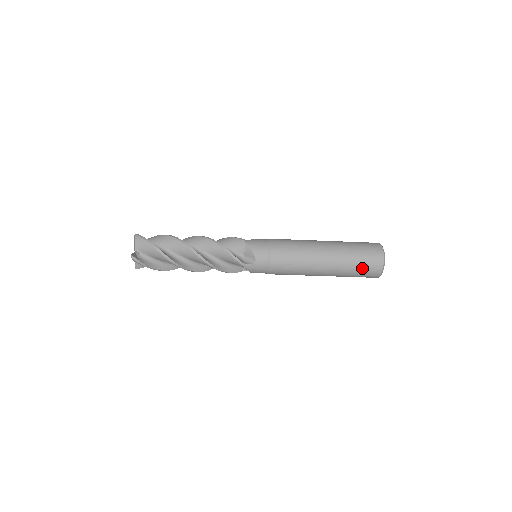
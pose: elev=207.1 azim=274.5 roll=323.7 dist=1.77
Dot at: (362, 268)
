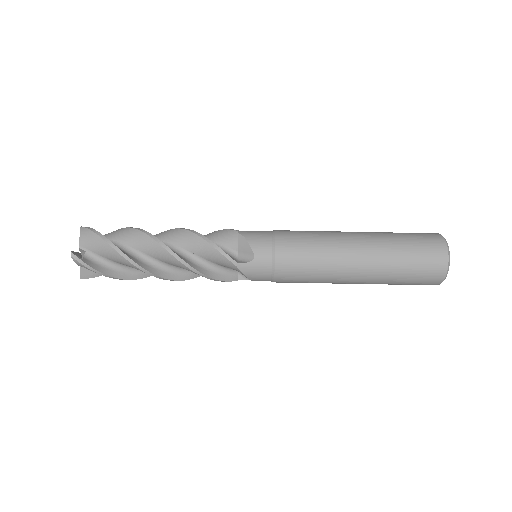
Dot at: (416, 266)
